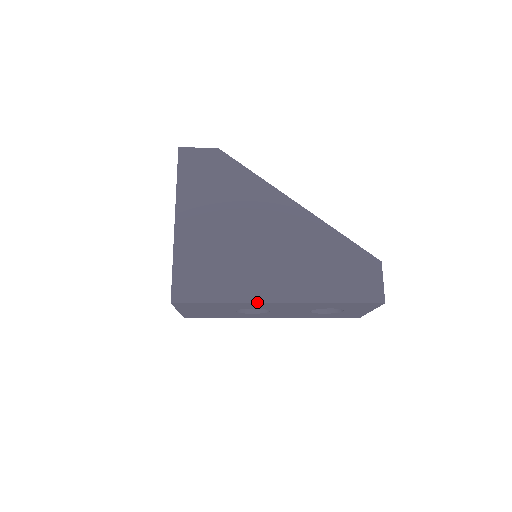
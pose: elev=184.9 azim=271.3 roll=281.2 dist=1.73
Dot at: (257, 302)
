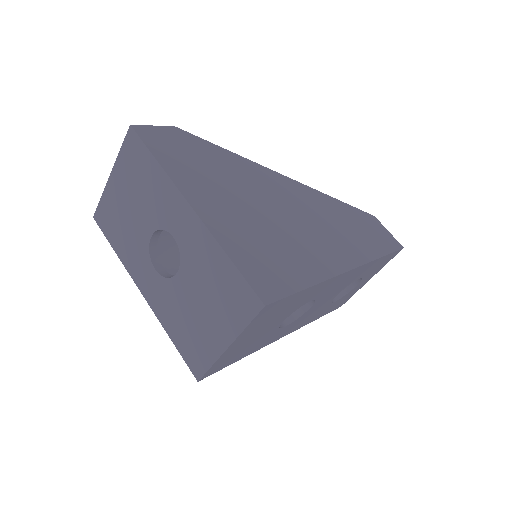
Dot at: (335, 275)
